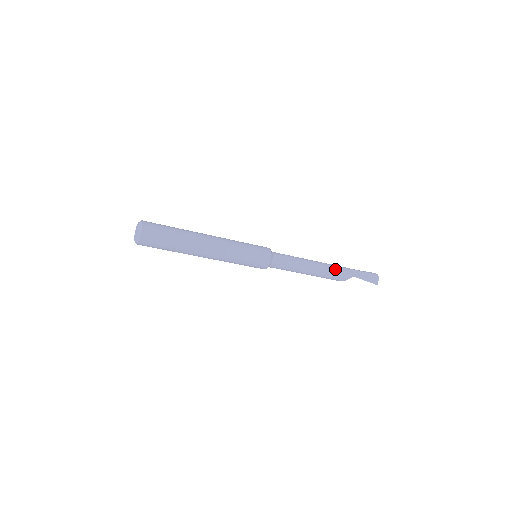
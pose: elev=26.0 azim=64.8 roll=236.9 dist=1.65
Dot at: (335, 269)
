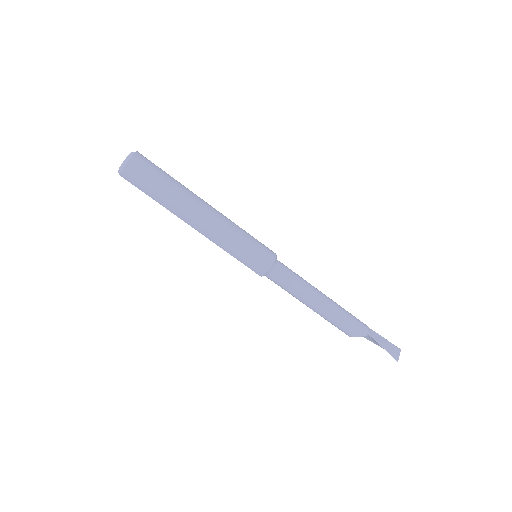
Dot at: (349, 315)
